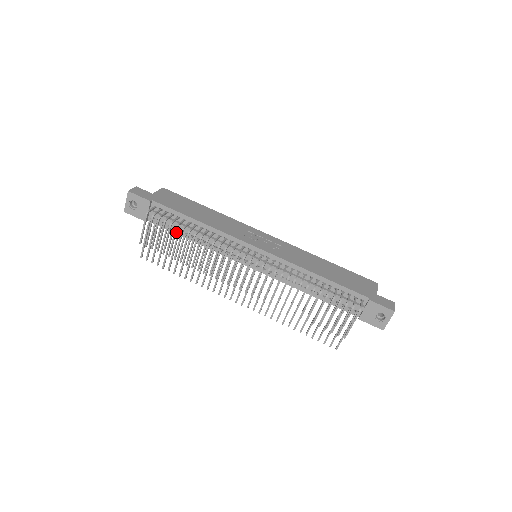
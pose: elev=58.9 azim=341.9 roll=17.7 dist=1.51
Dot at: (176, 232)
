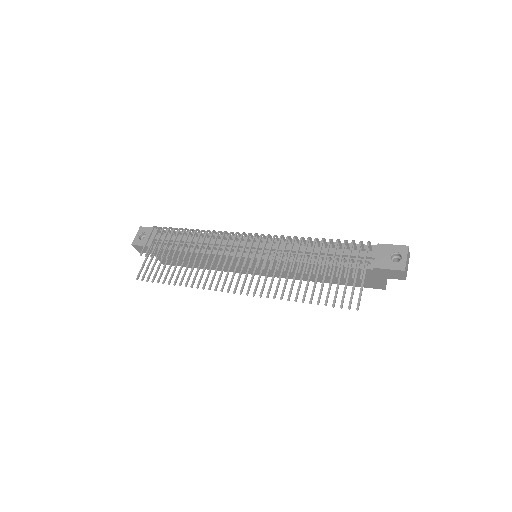
Dot at: (178, 234)
